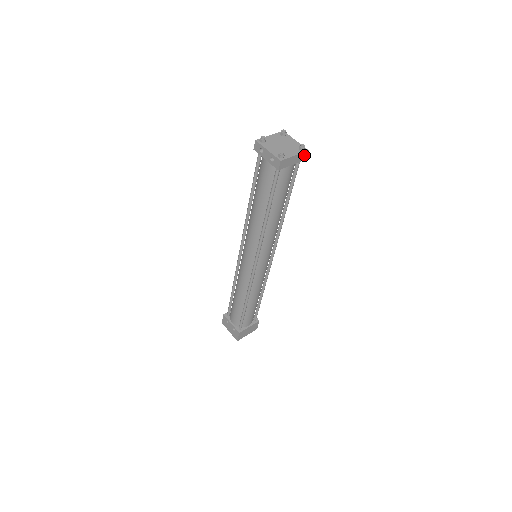
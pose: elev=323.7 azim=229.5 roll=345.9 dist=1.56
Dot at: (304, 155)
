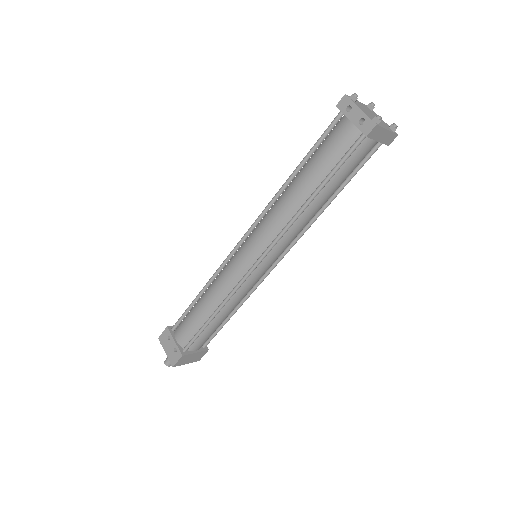
Dot at: (392, 138)
